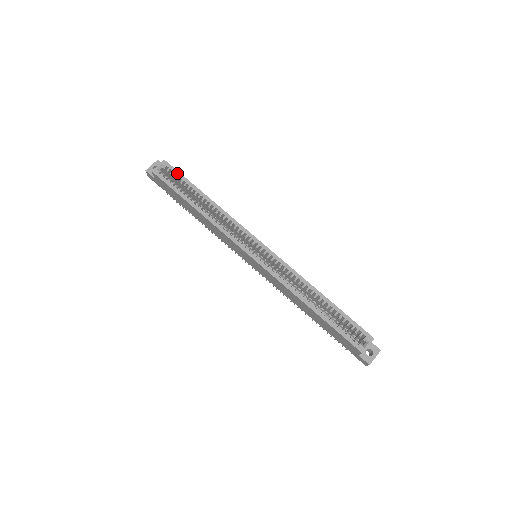
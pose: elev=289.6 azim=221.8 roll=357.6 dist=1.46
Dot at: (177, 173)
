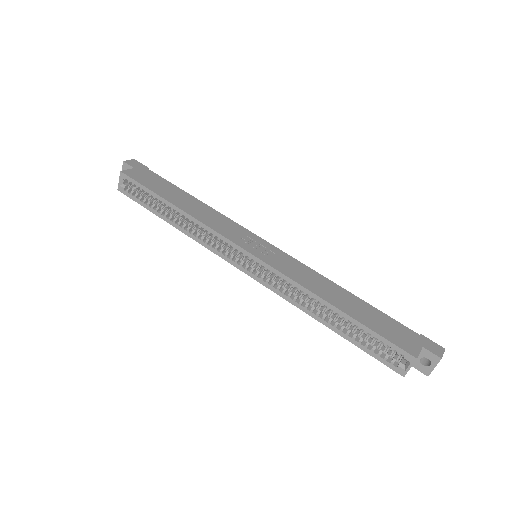
Dot at: (137, 184)
